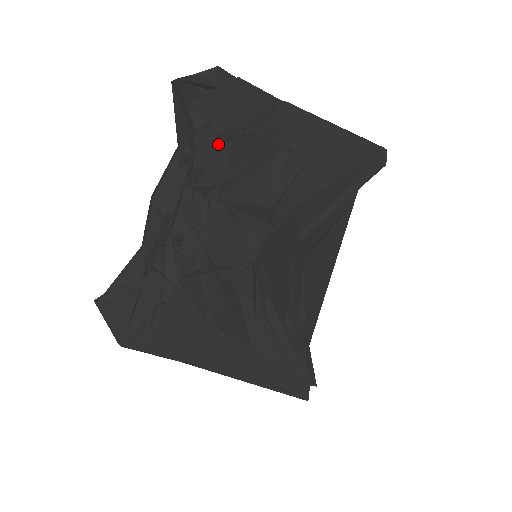
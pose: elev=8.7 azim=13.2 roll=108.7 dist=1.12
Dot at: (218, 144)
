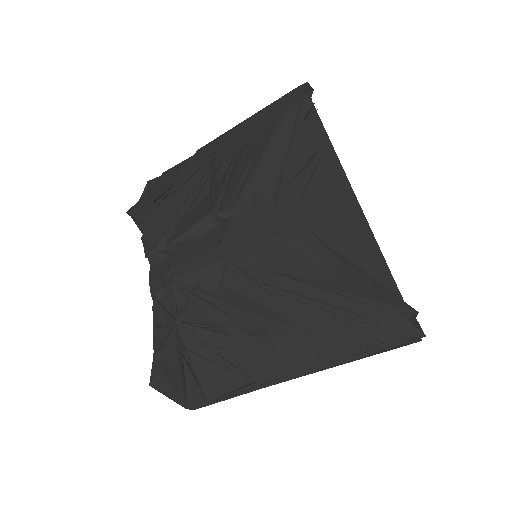
Dot at: (156, 216)
